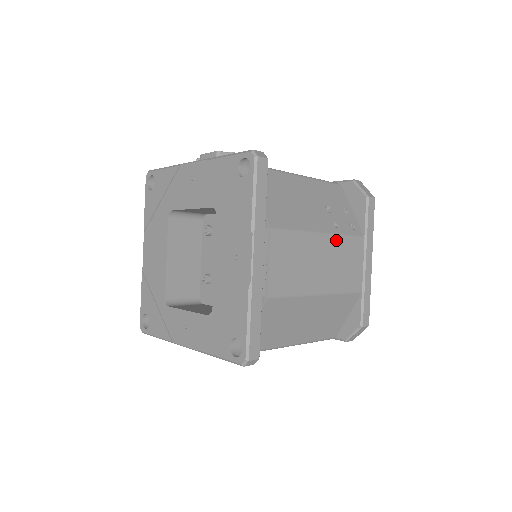
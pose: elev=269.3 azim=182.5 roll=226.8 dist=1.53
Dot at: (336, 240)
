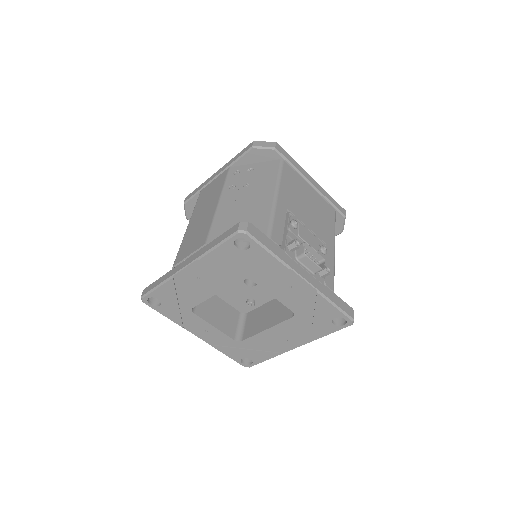
Dot at: occluded
